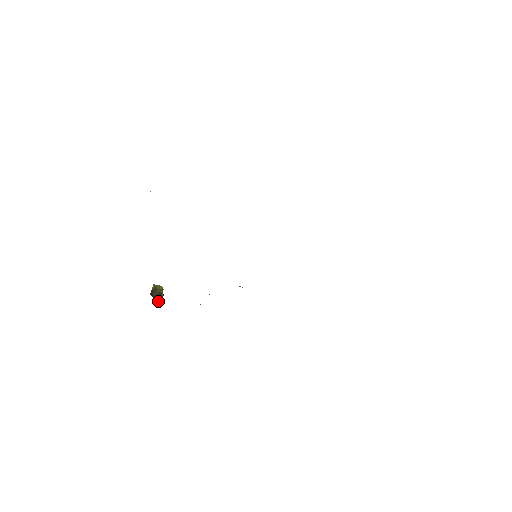
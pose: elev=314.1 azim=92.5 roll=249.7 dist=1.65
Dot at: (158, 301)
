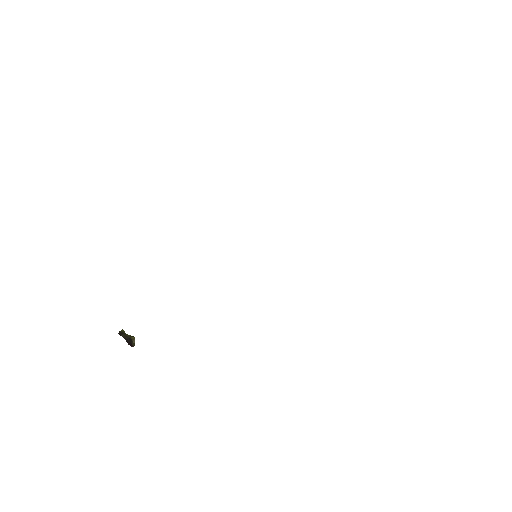
Dot at: (128, 342)
